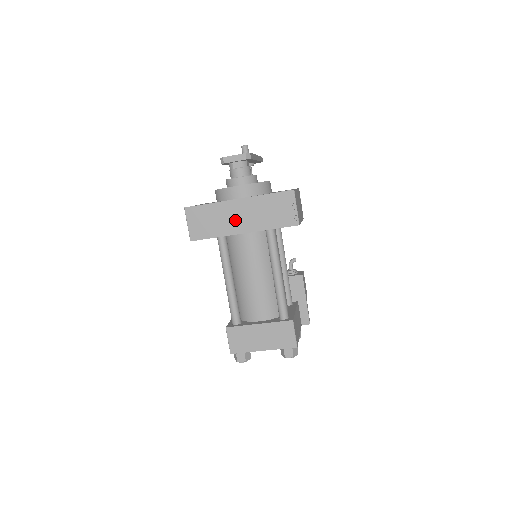
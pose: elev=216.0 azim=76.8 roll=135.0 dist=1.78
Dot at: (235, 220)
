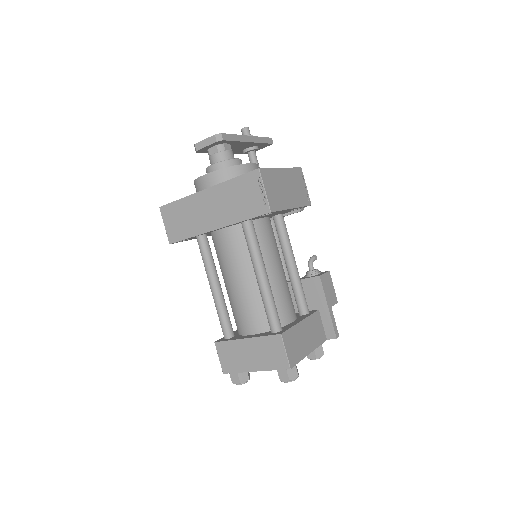
Dot at: (205, 215)
